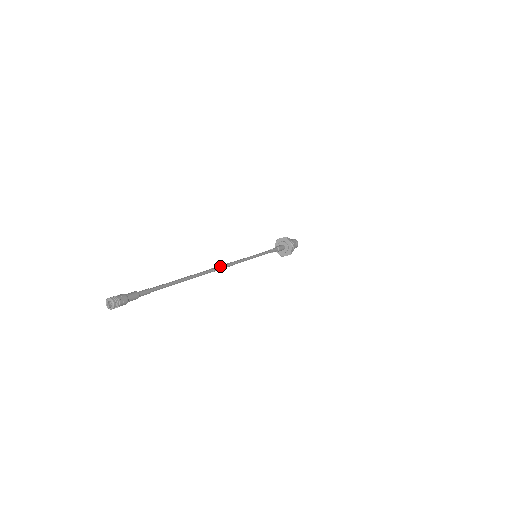
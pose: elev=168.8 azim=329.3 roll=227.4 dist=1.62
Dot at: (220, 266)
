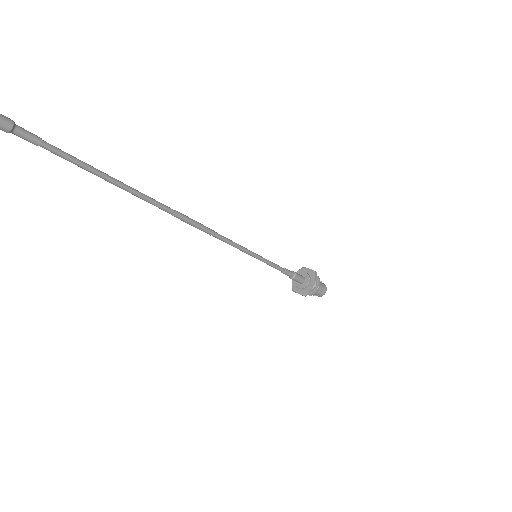
Dot at: occluded
